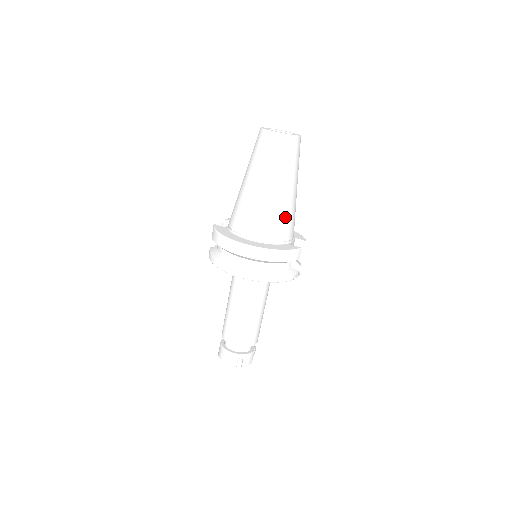
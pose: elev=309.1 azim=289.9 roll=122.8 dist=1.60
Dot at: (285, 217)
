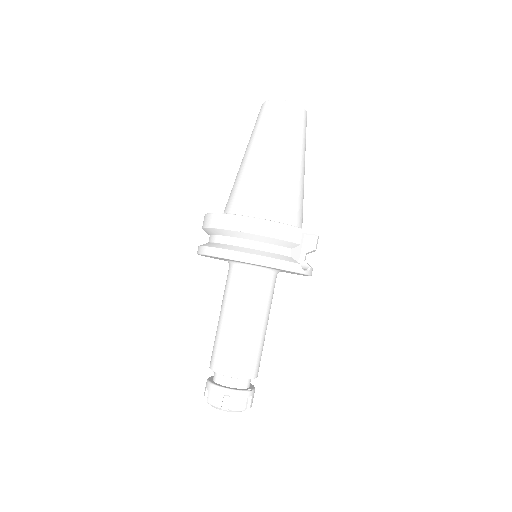
Dot at: (283, 192)
